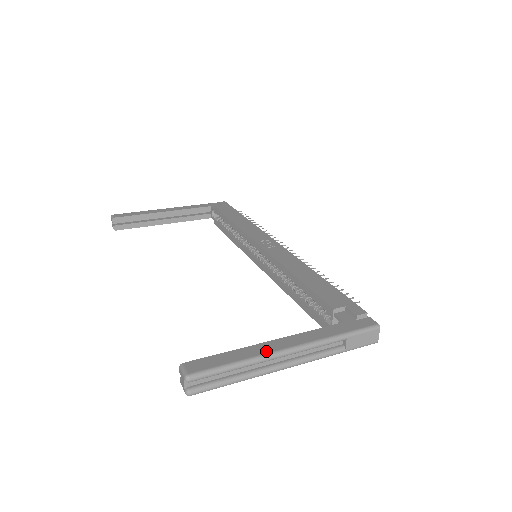
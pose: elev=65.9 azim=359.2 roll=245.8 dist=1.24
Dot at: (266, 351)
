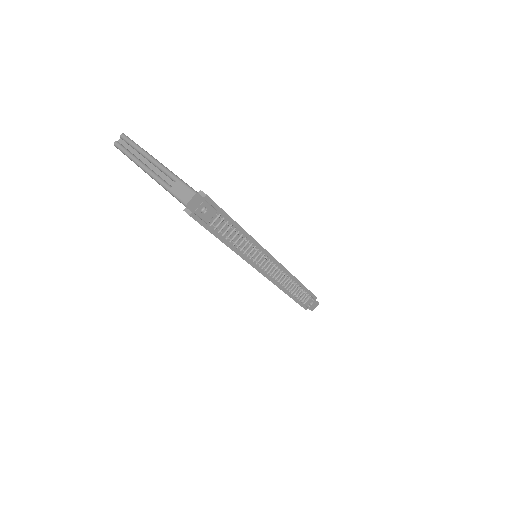
Dot at: occluded
